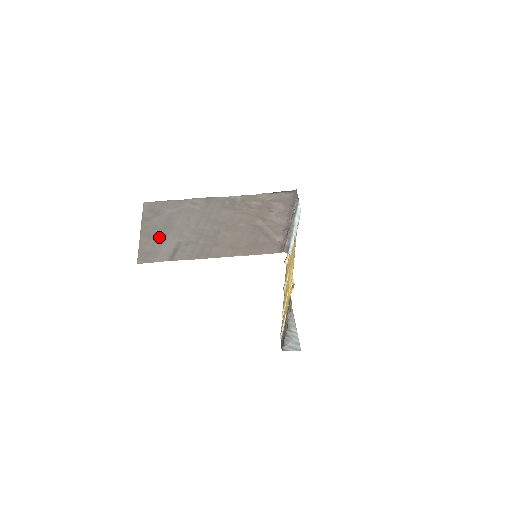
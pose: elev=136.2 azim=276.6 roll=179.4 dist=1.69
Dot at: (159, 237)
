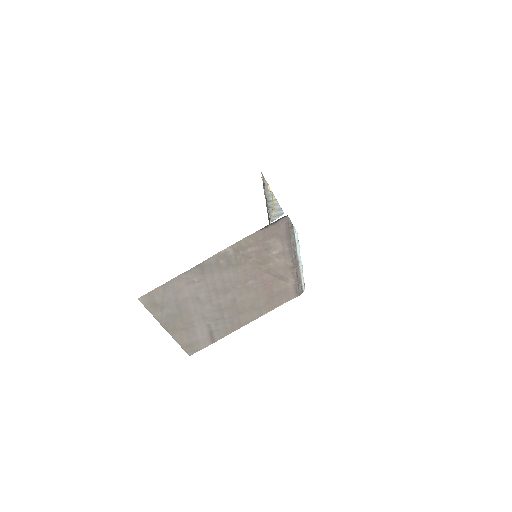
Dot at: (187, 328)
